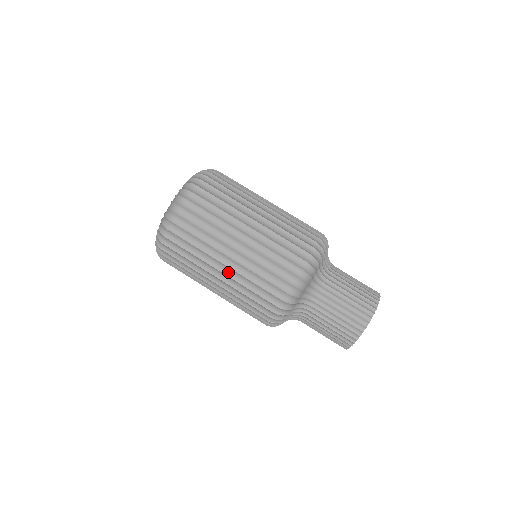
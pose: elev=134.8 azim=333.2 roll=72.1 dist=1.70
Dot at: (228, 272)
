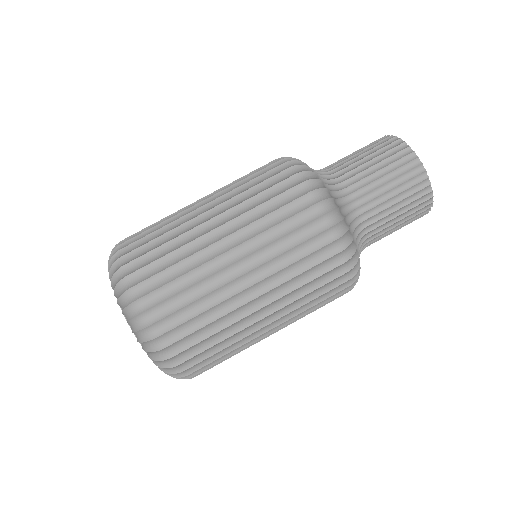
Dot at: (278, 326)
